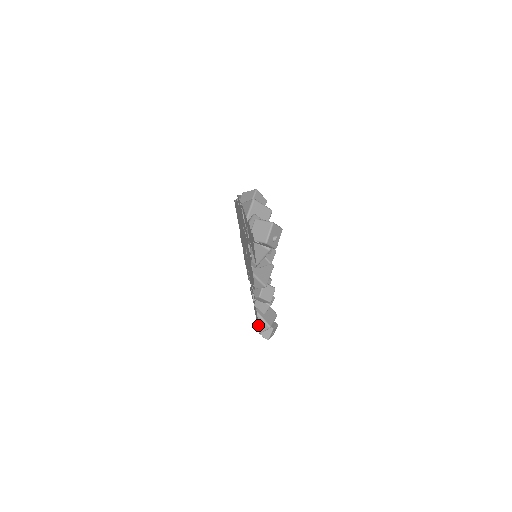
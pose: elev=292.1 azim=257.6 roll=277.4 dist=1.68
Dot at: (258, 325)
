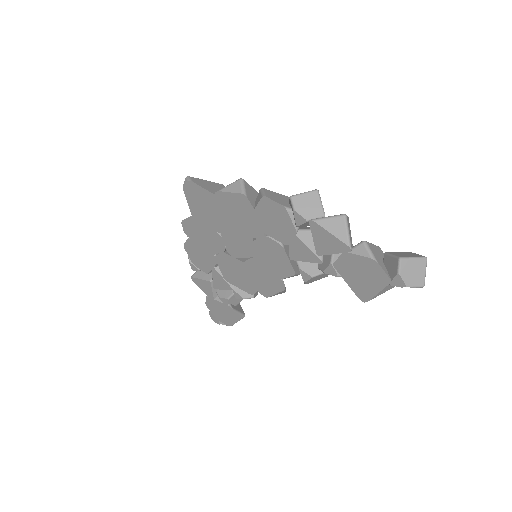
Dot at: (224, 318)
